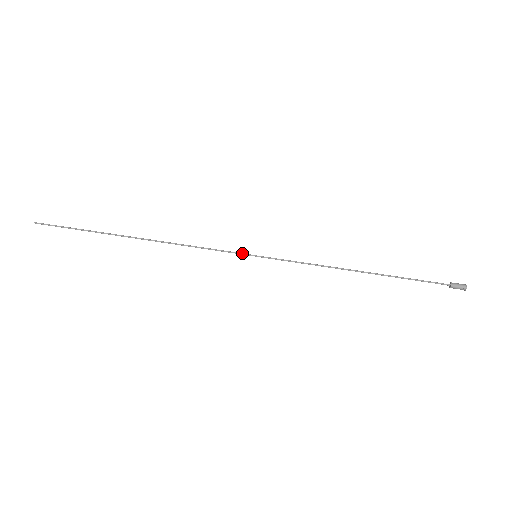
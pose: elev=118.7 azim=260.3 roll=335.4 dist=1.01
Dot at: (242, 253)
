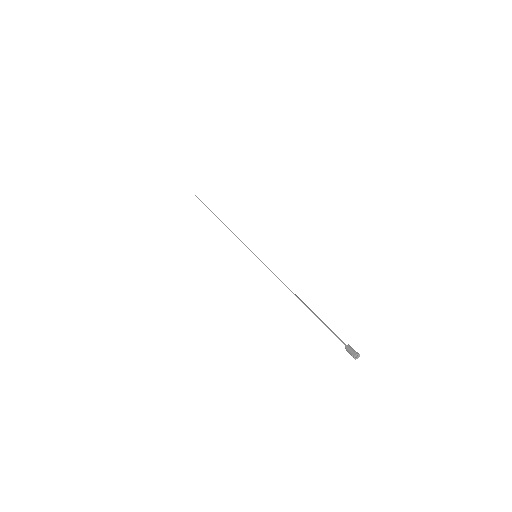
Dot at: (251, 251)
